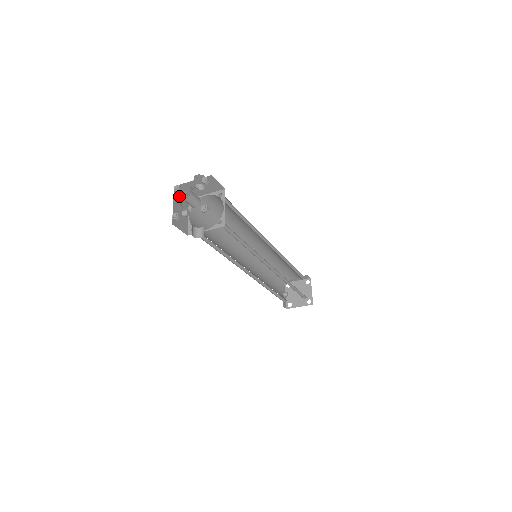
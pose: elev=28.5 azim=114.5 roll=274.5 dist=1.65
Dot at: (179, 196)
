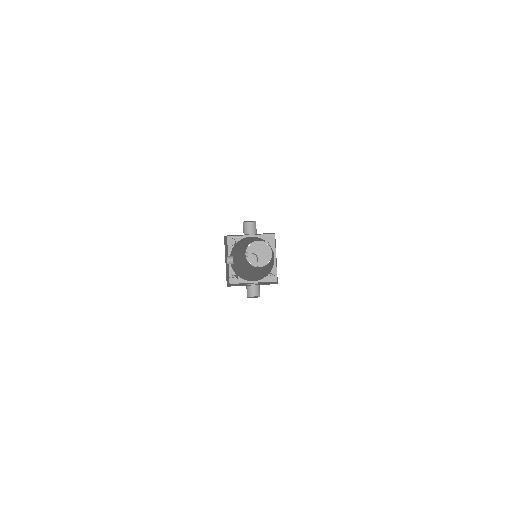
Dot at: (225, 243)
